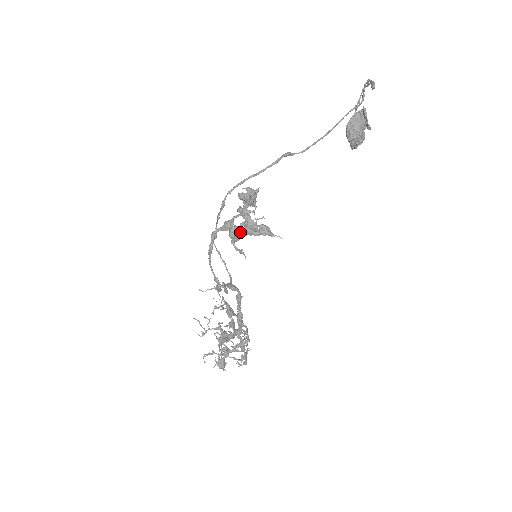
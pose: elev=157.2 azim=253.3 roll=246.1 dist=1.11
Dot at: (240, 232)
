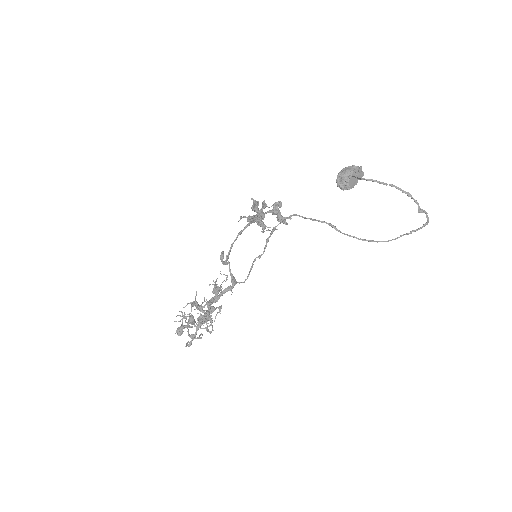
Dot at: (254, 217)
